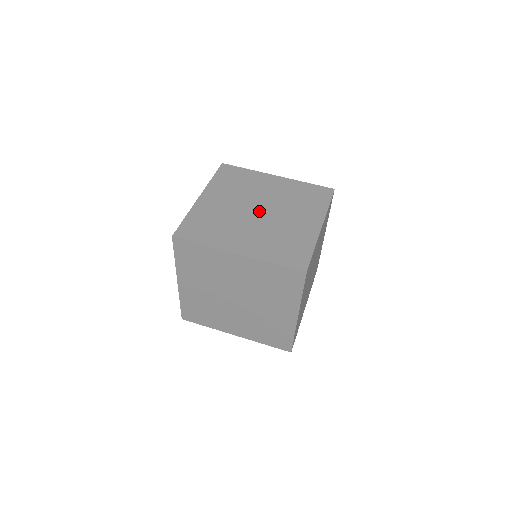
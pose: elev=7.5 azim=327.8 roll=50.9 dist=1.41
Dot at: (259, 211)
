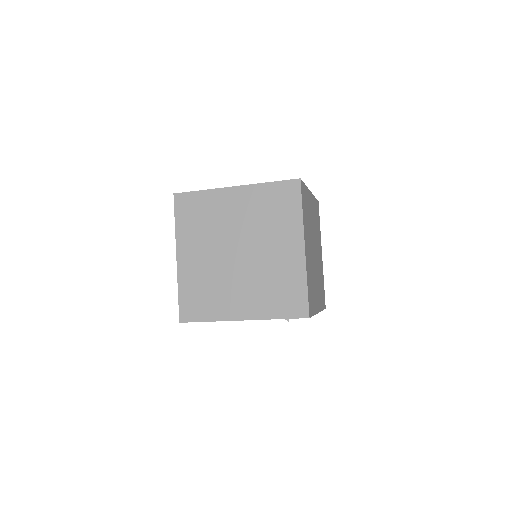
Dot at: occluded
